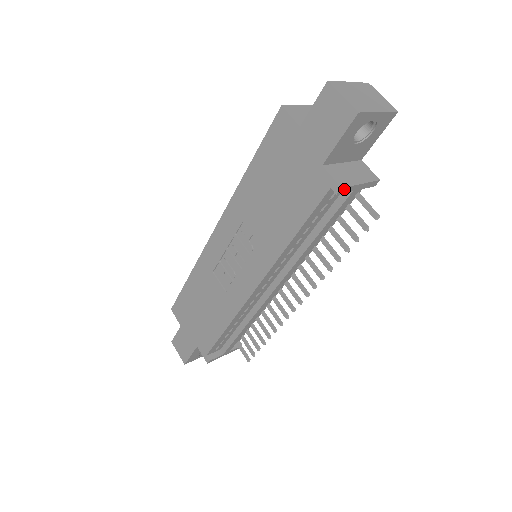
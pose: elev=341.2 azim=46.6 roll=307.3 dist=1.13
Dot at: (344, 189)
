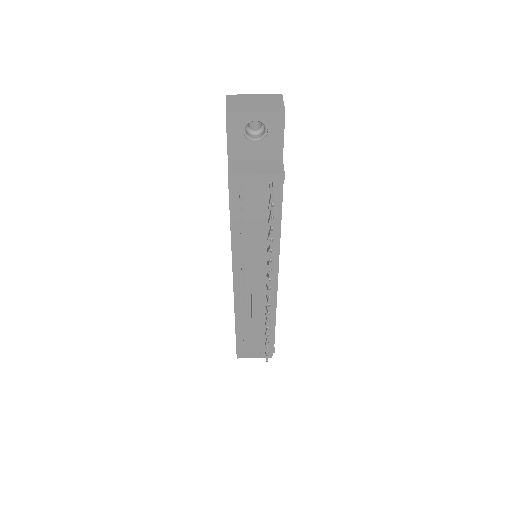
Dot at: (234, 177)
